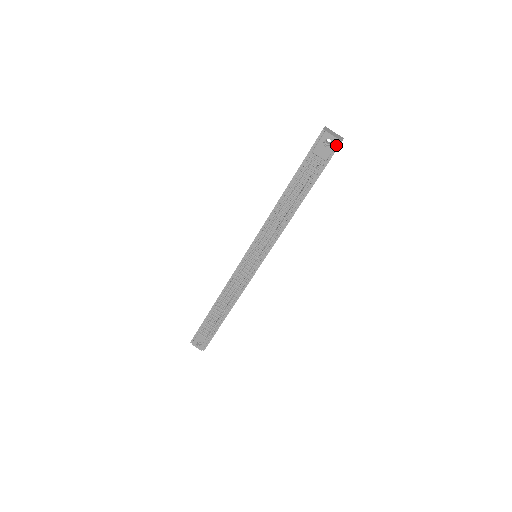
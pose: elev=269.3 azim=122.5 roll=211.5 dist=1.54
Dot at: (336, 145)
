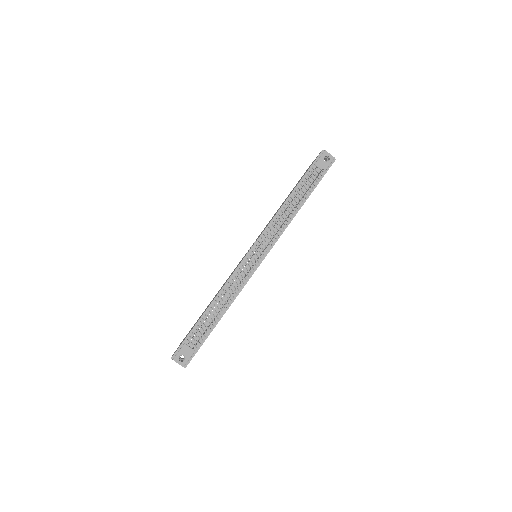
Dot at: (332, 161)
